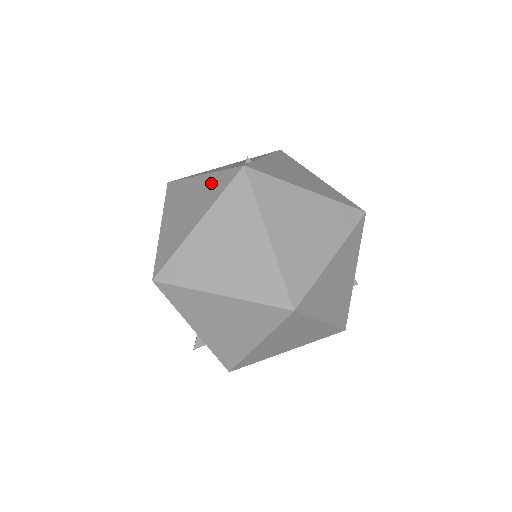
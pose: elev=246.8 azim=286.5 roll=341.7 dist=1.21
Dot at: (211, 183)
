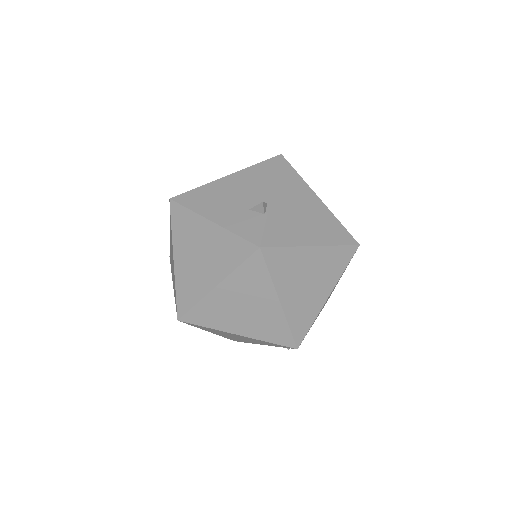
Dot at: occluded
